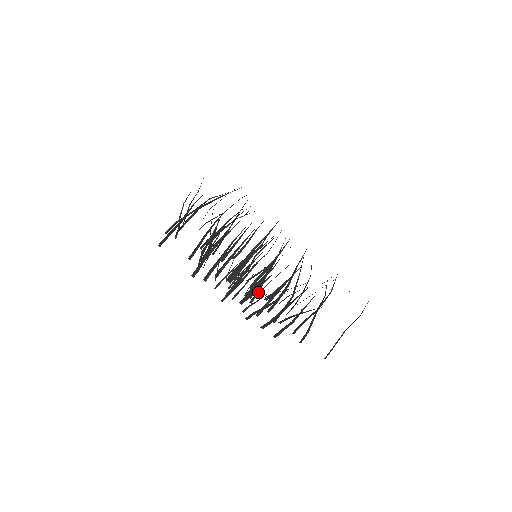
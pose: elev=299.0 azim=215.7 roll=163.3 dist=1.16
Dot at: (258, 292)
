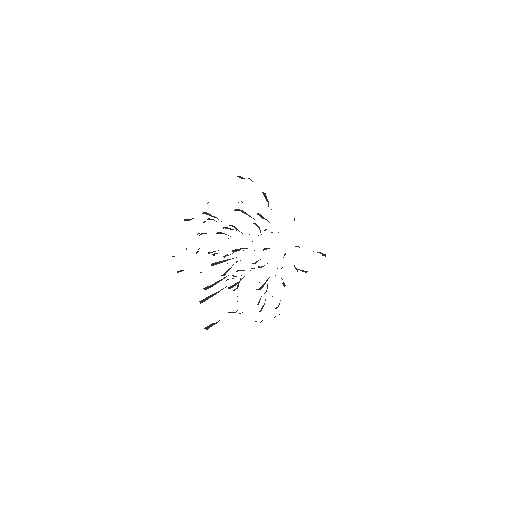
Dot at: occluded
